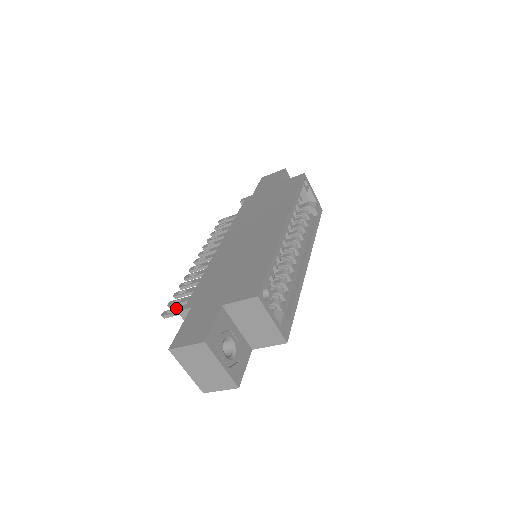
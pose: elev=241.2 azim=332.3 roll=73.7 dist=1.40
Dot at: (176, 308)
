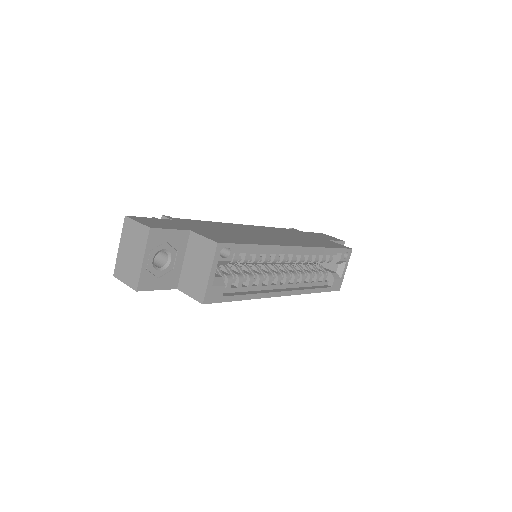
Dot at: occluded
